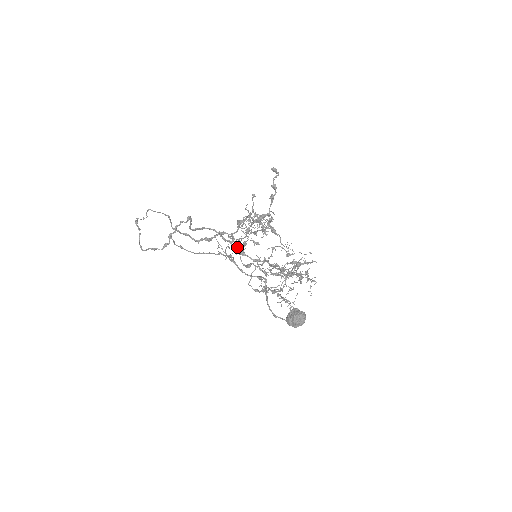
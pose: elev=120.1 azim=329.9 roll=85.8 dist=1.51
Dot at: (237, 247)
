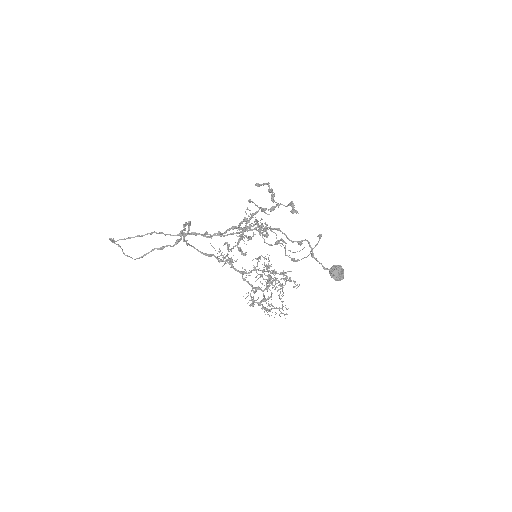
Dot at: (223, 261)
